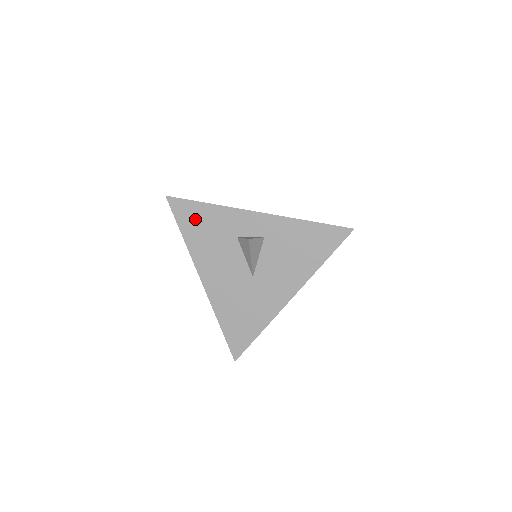
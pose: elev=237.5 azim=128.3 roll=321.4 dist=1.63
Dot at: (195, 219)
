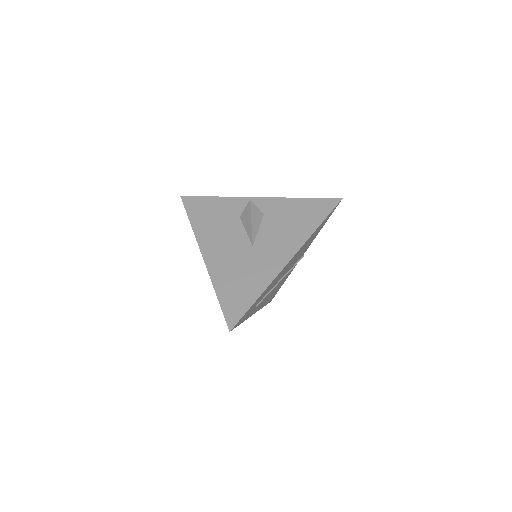
Dot at: (203, 209)
